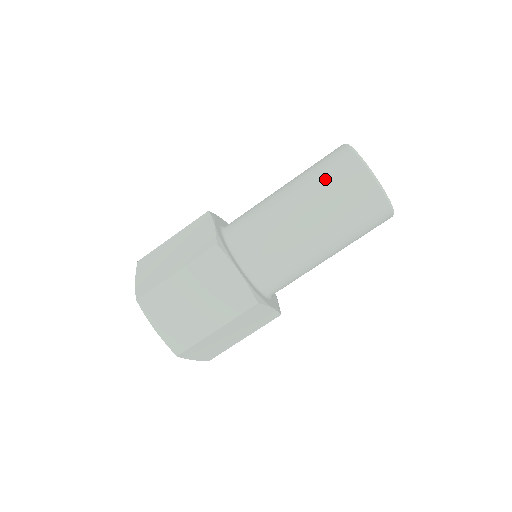
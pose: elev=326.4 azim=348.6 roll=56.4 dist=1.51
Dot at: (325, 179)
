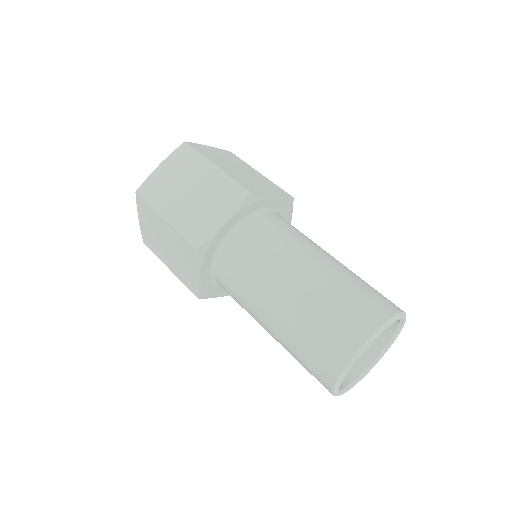
Dot at: (312, 330)
